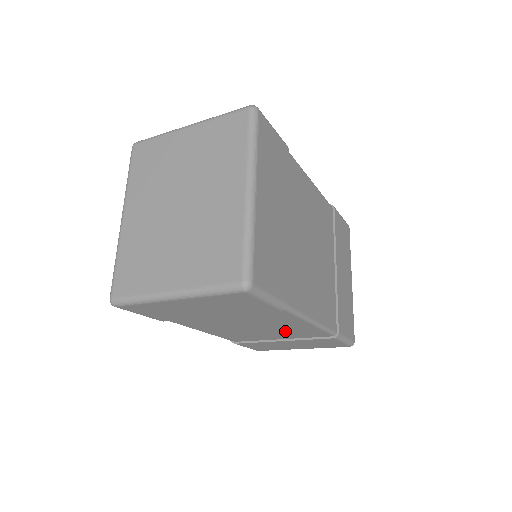
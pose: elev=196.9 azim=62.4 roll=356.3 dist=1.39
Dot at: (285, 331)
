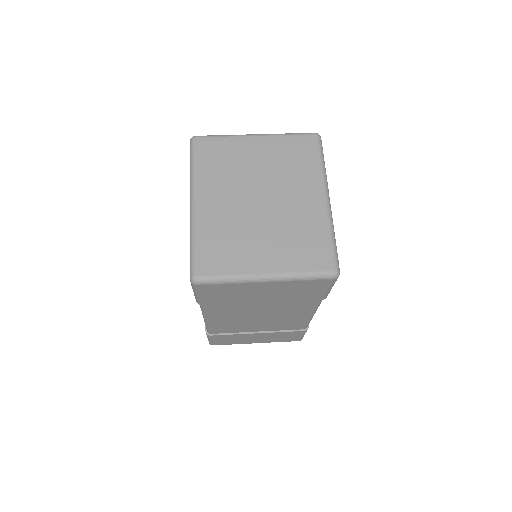
Dot at: (278, 322)
